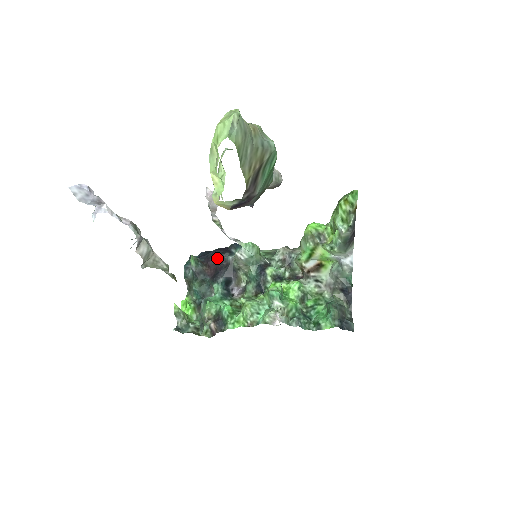
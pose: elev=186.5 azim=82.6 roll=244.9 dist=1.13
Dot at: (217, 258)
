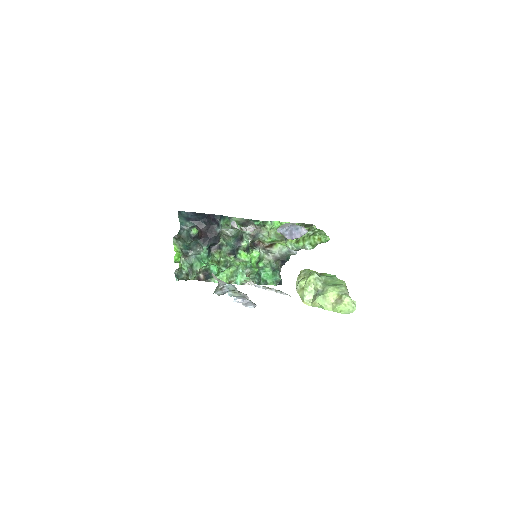
Dot at: (208, 227)
